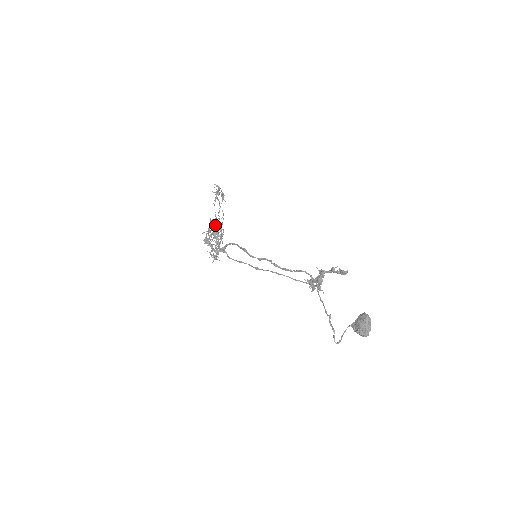
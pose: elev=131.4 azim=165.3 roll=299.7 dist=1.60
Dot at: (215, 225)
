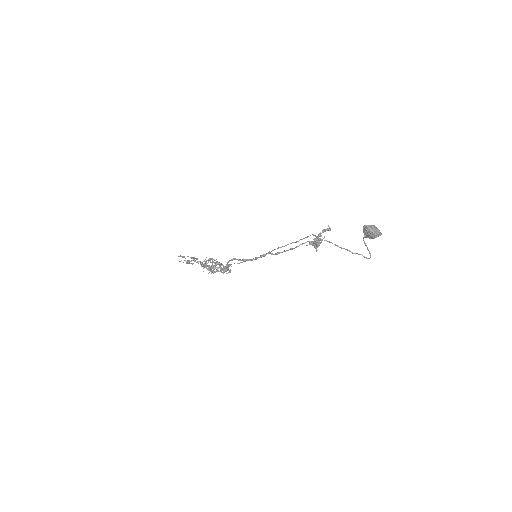
Dot at: (207, 265)
